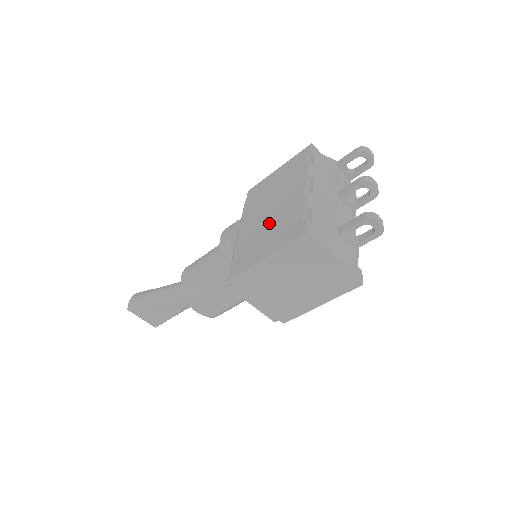
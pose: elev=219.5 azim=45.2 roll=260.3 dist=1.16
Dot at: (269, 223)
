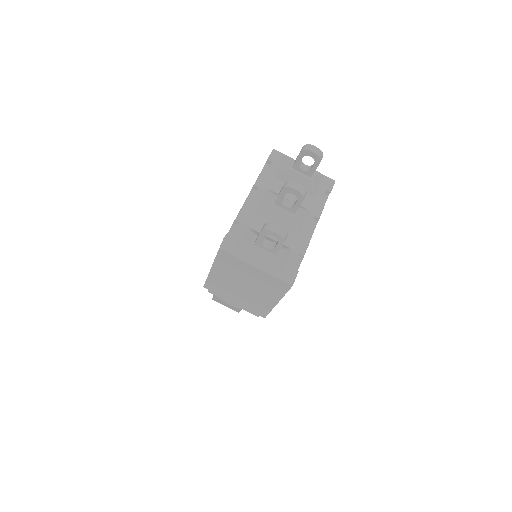
Dot at: occluded
